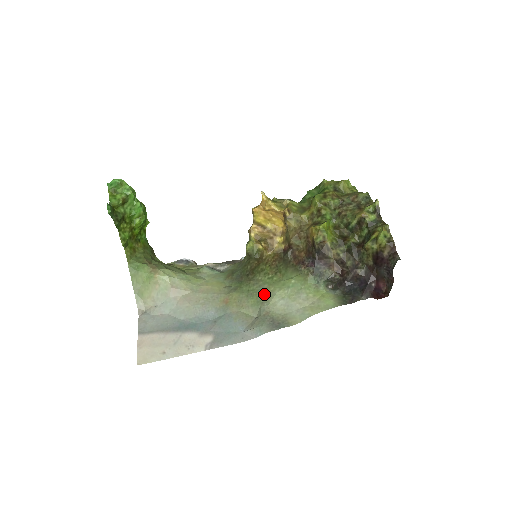
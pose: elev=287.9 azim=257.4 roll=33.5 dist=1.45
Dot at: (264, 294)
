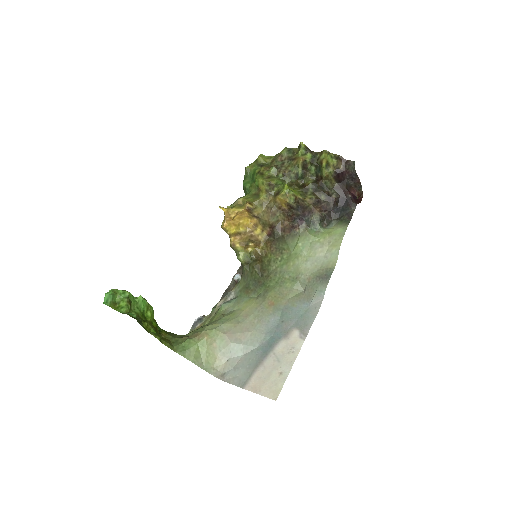
Dot at: (290, 273)
